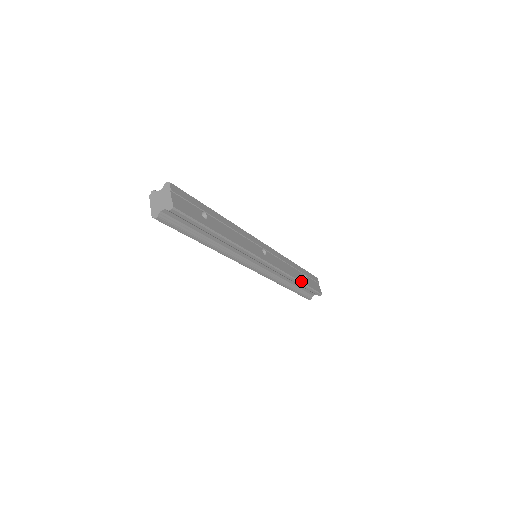
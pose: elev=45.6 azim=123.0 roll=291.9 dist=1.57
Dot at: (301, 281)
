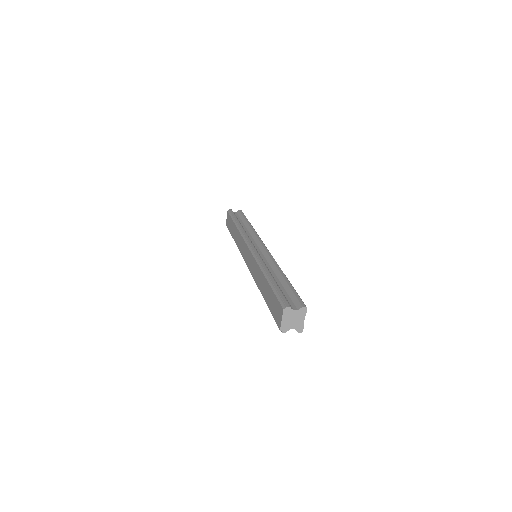
Dot at: occluded
